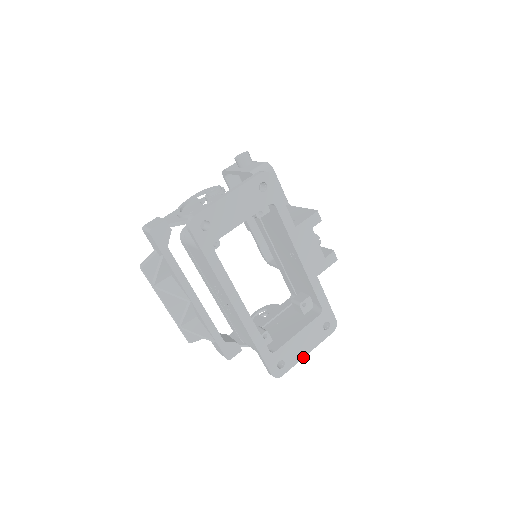
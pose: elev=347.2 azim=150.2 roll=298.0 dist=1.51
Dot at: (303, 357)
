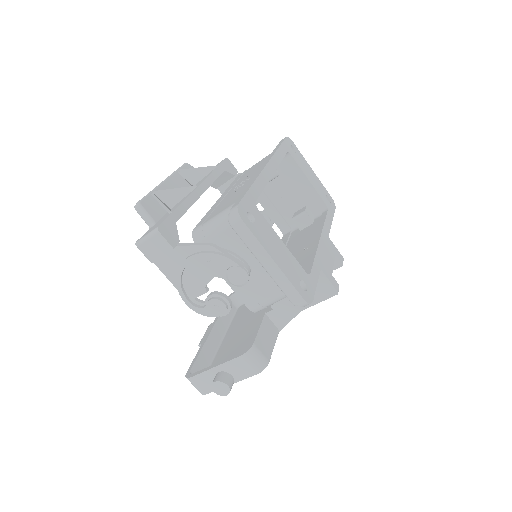
Dot at: (268, 253)
